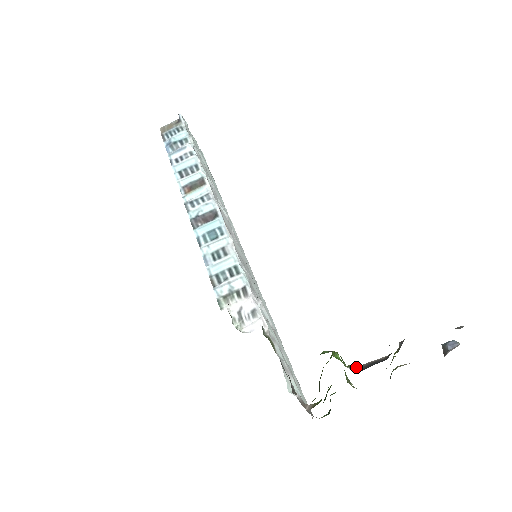
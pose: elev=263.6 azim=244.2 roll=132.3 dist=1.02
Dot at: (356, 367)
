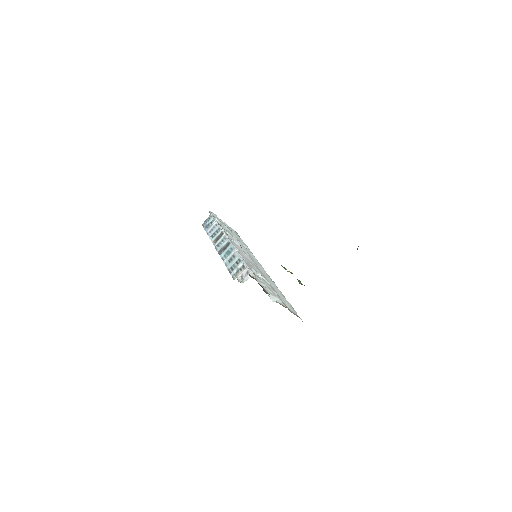
Dot at: occluded
